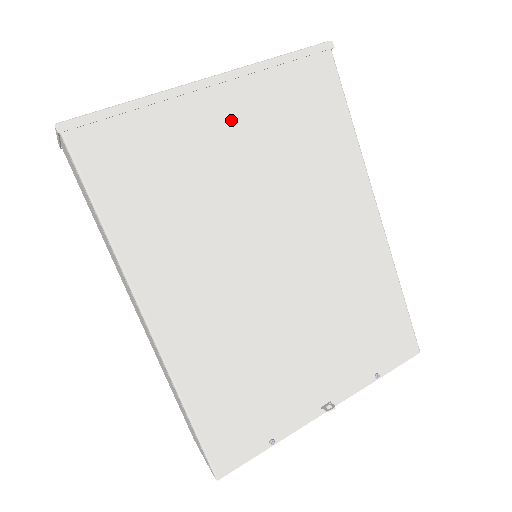
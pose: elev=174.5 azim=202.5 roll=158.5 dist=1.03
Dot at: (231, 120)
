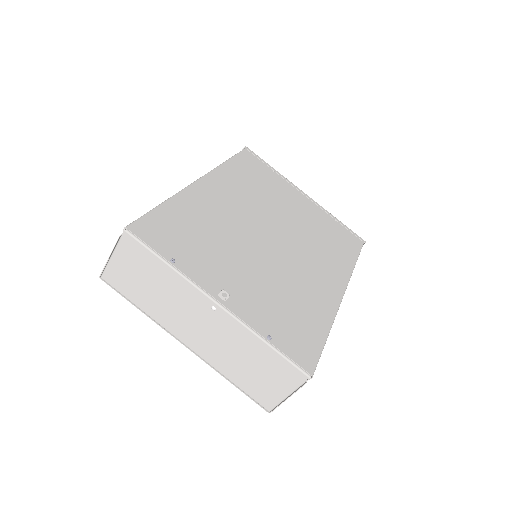
Dot at: (302, 205)
